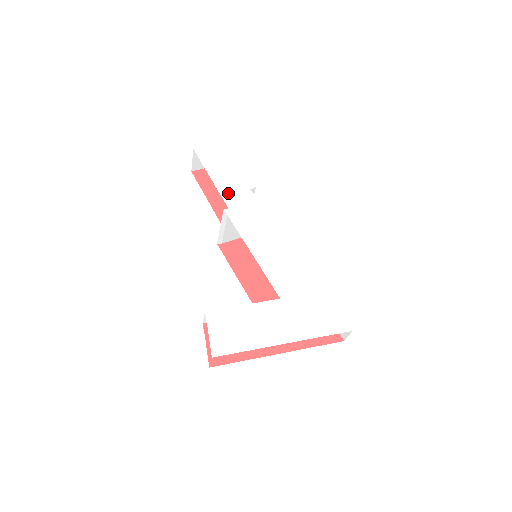
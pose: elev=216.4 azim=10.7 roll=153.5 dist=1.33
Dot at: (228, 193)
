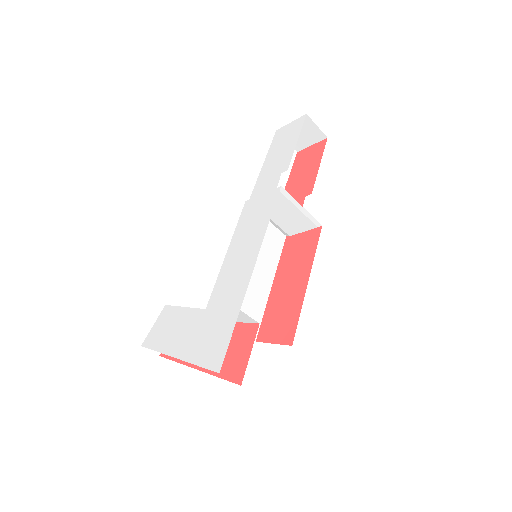
Dot at: (262, 181)
